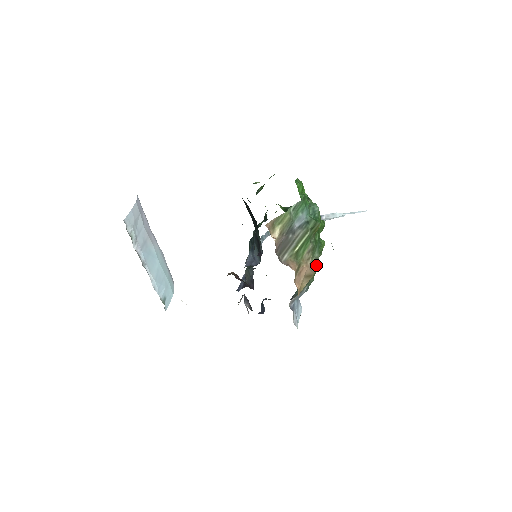
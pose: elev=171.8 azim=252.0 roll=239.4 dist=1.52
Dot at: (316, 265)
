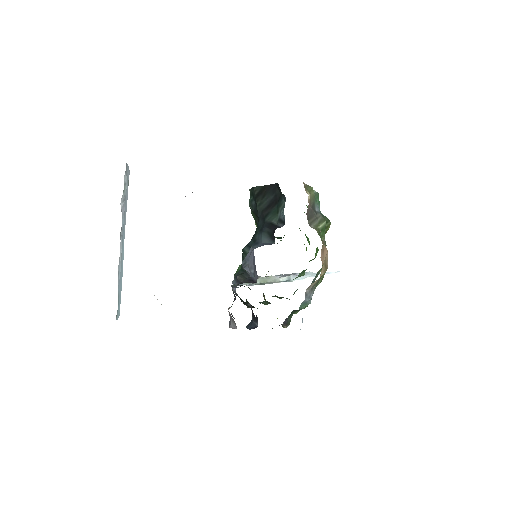
Dot at: (327, 264)
